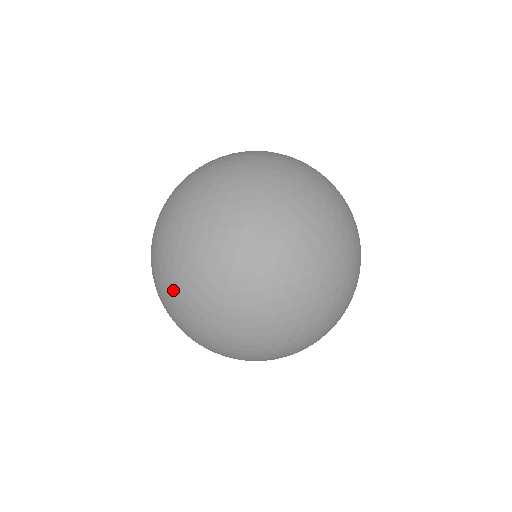
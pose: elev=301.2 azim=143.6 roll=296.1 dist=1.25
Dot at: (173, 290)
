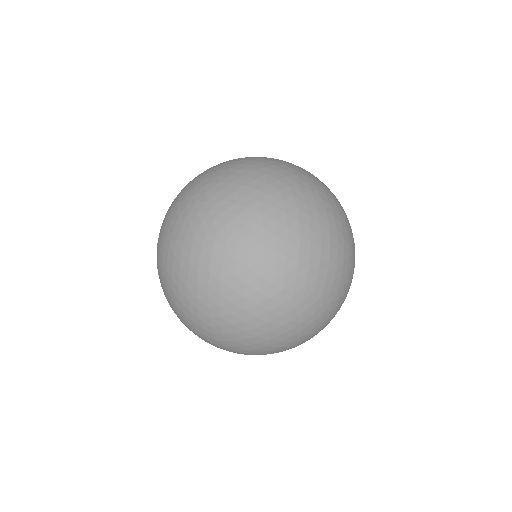
Dot at: occluded
